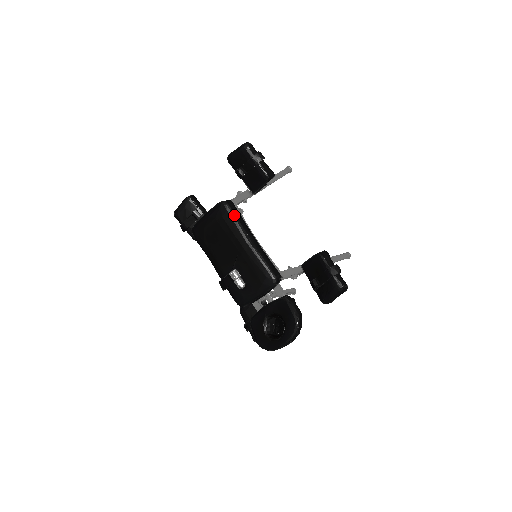
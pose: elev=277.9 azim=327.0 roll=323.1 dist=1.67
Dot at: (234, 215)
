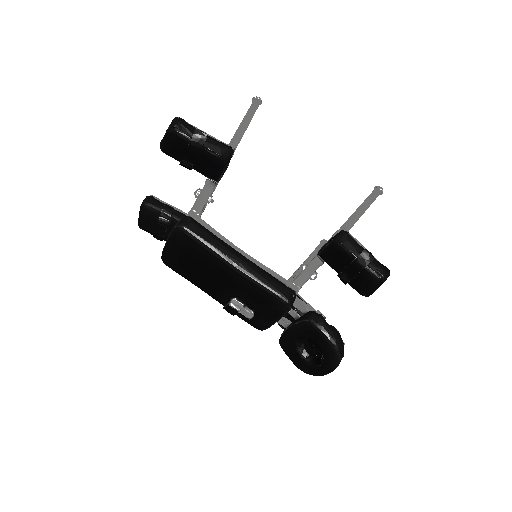
Dot at: (200, 239)
